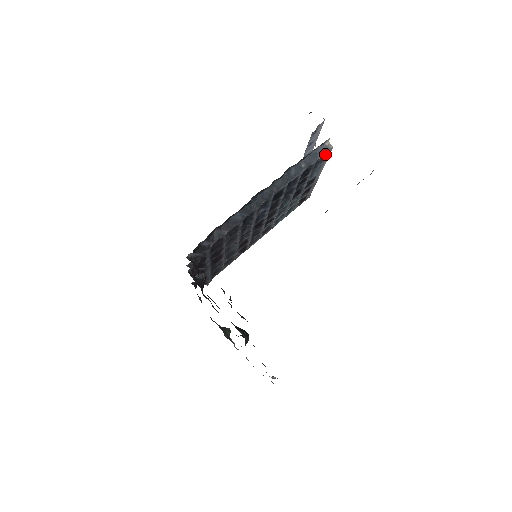
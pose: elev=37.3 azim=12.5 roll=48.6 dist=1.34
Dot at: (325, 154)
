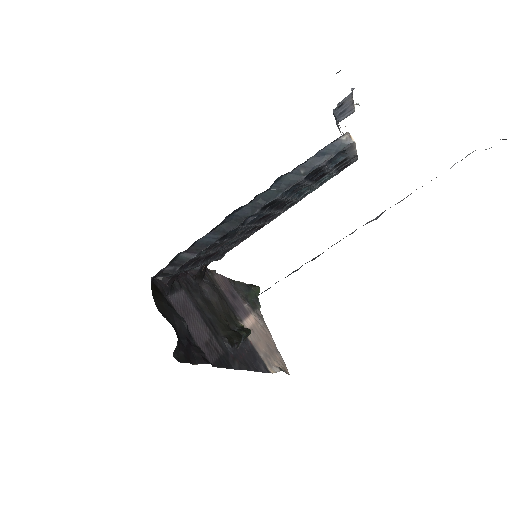
Dot at: (343, 149)
